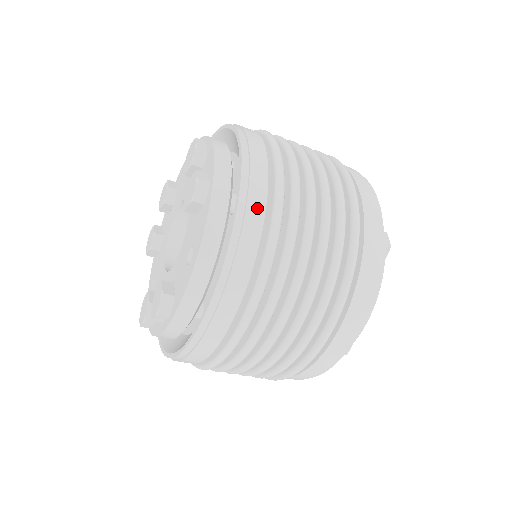
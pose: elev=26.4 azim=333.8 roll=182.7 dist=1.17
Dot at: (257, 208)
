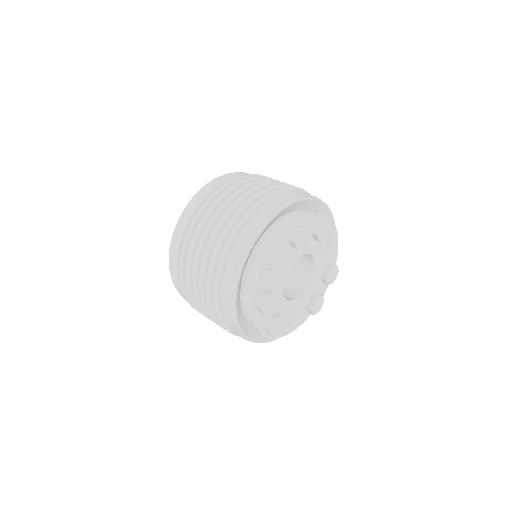
Dot at: (208, 190)
